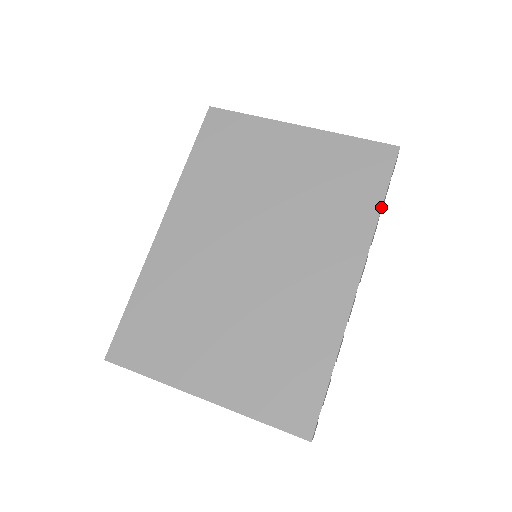
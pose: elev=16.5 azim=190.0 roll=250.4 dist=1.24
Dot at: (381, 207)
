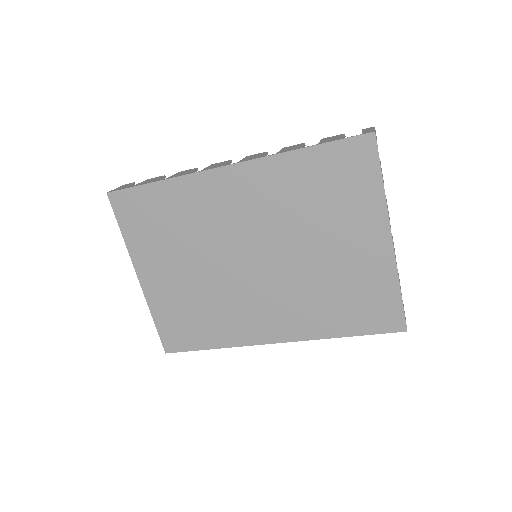
Dot at: occluded
